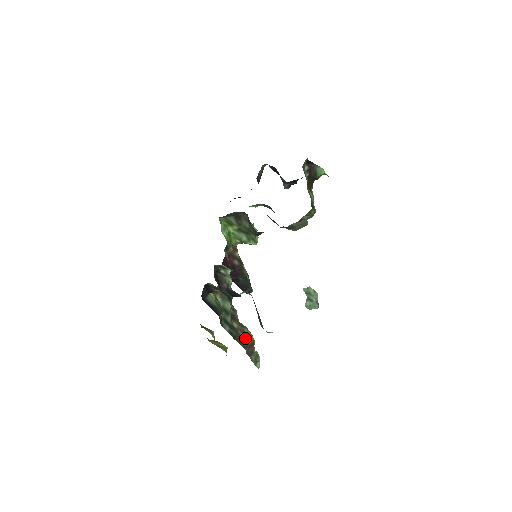
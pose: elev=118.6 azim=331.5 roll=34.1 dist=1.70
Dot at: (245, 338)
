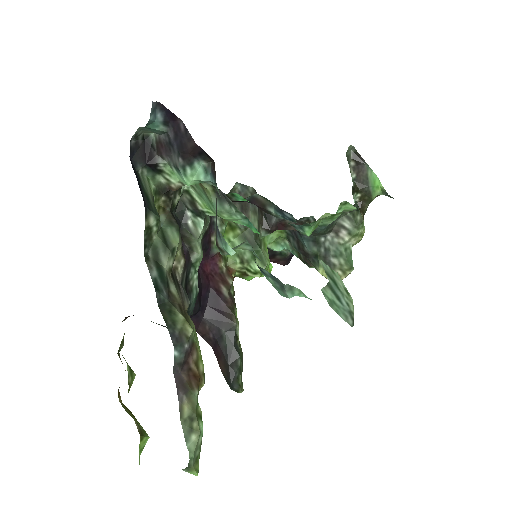
Dot at: (182, 319)
